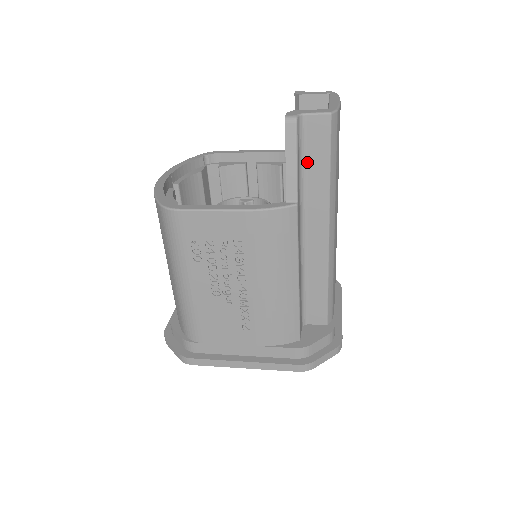
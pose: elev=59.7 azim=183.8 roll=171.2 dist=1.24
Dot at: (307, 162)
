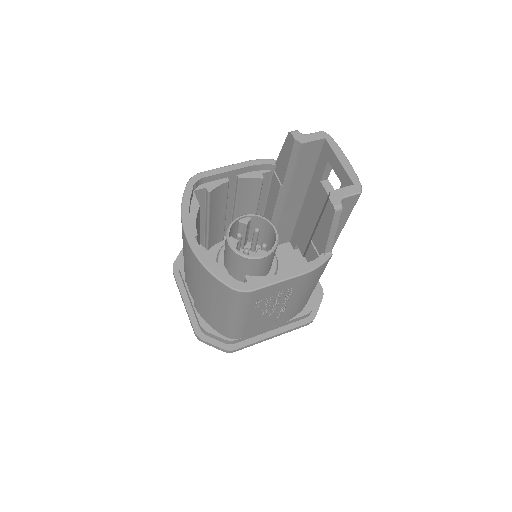
Dot at: occluded
